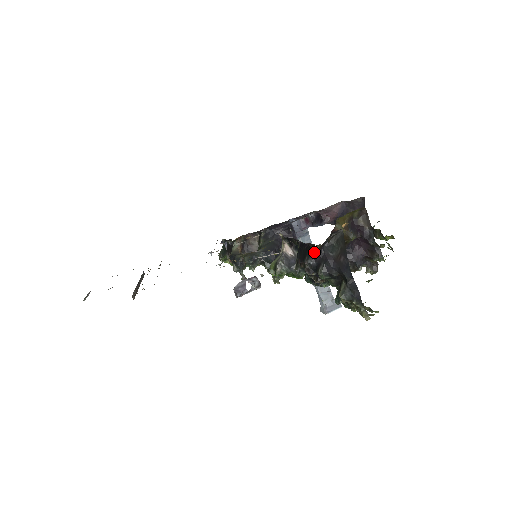
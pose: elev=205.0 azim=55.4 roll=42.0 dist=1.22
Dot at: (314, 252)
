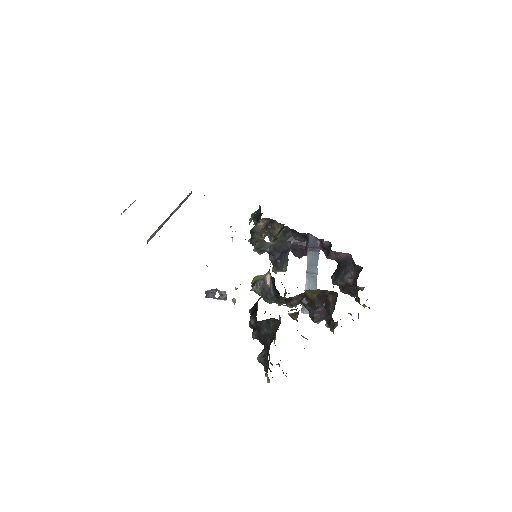
Dot at: occluded
